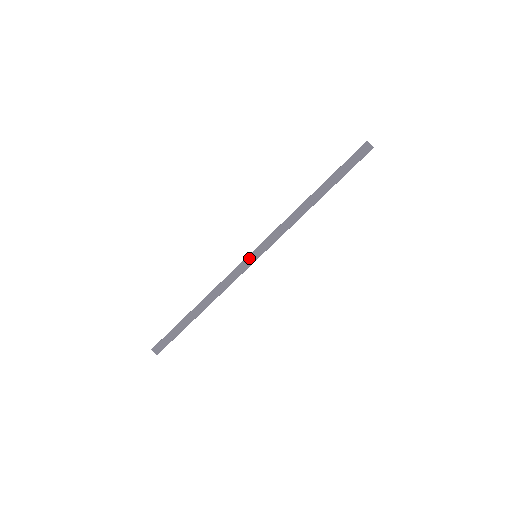
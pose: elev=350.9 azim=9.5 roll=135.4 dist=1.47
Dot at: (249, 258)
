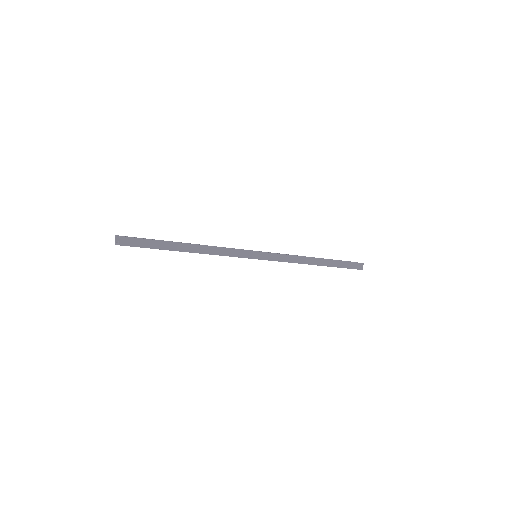
Dot at: (257, 253)
